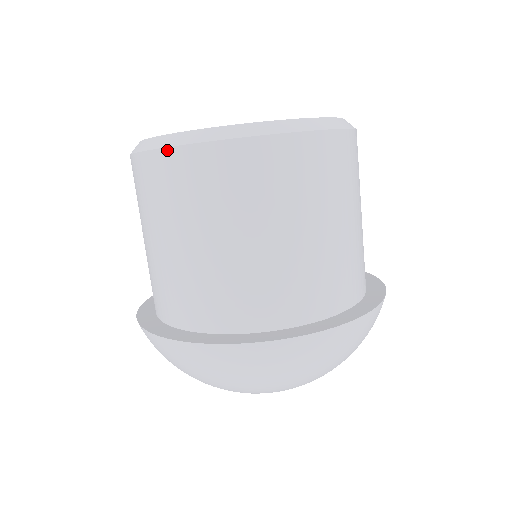
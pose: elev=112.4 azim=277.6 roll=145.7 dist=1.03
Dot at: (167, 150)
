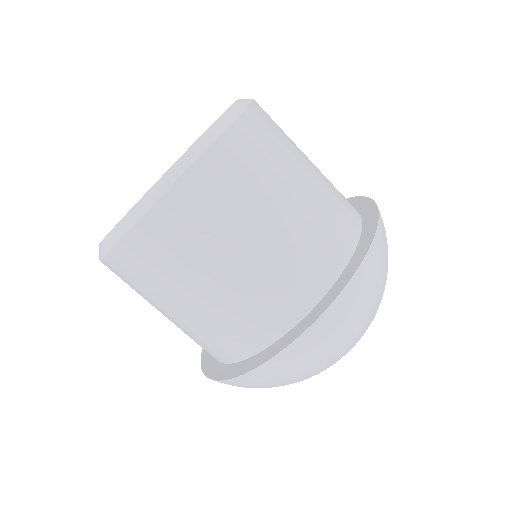
Dot at: (144, 219)
